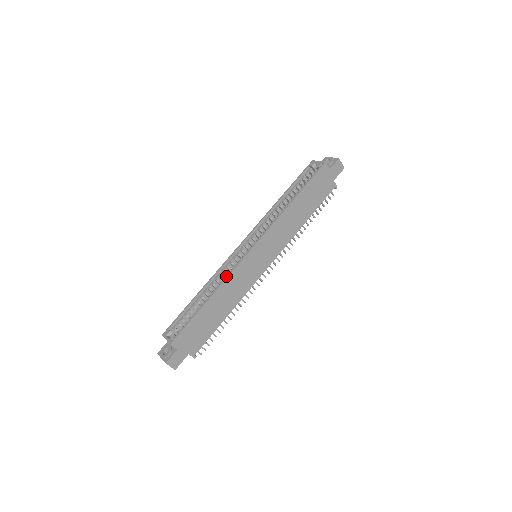
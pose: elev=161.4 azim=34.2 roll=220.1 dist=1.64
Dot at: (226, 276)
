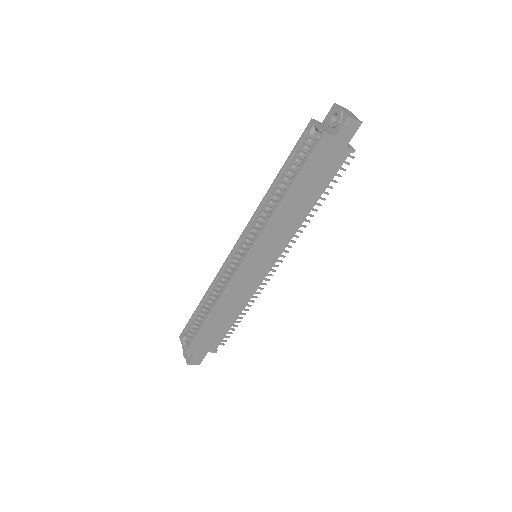
Dot at: occluded
